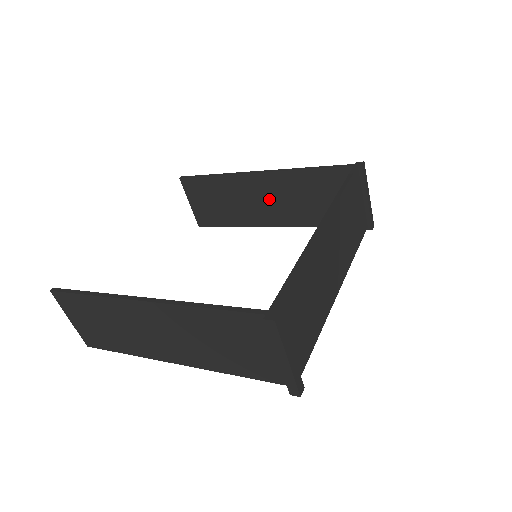
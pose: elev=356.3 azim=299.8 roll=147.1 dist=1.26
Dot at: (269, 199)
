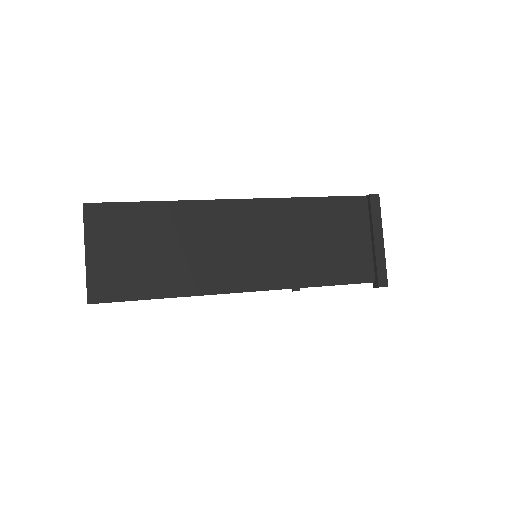
Dot at: occluded
